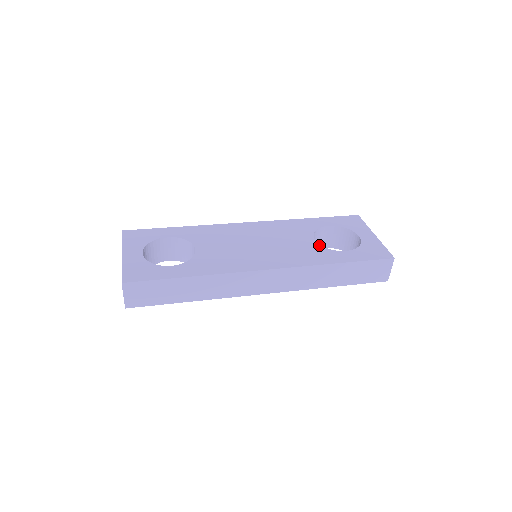
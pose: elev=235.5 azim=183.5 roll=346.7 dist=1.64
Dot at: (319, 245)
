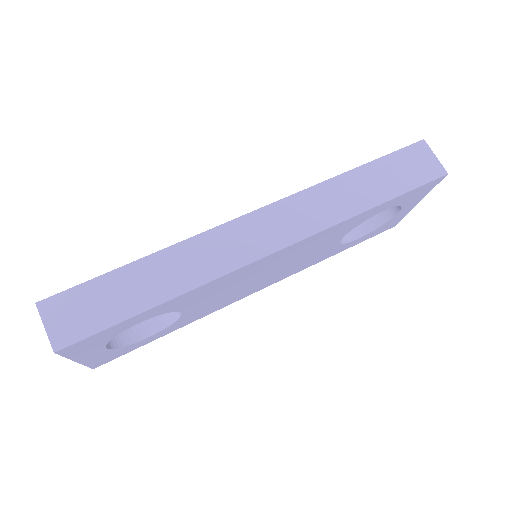
Dot at: occluded
